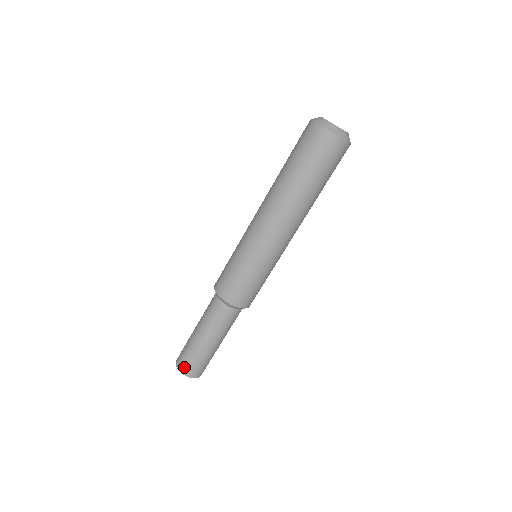
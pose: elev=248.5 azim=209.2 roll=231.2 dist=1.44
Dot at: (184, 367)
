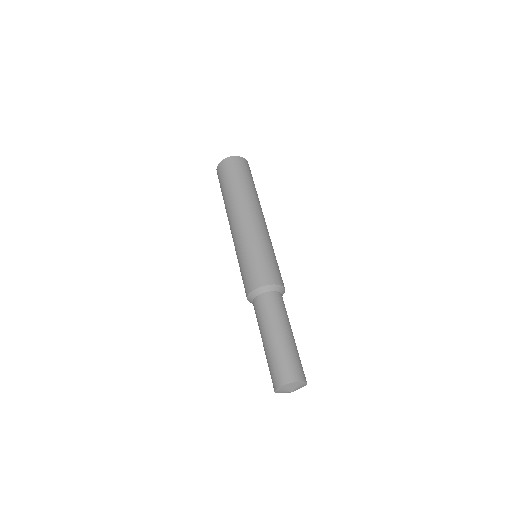
Dot at: (282, 376)
